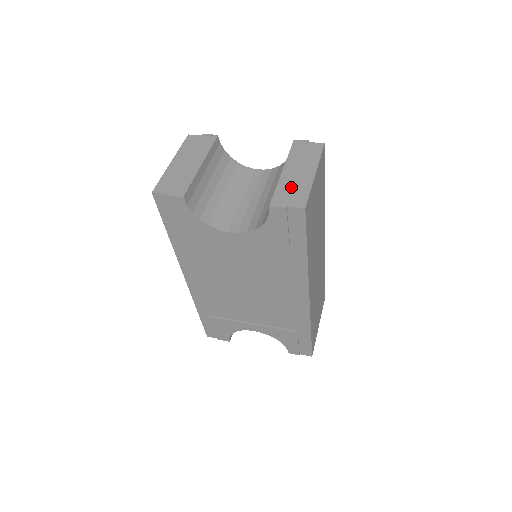
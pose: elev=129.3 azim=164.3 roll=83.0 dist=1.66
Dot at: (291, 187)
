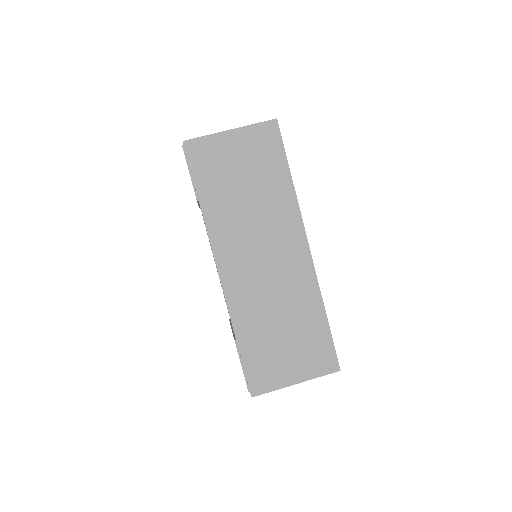
Dot at: occluded
